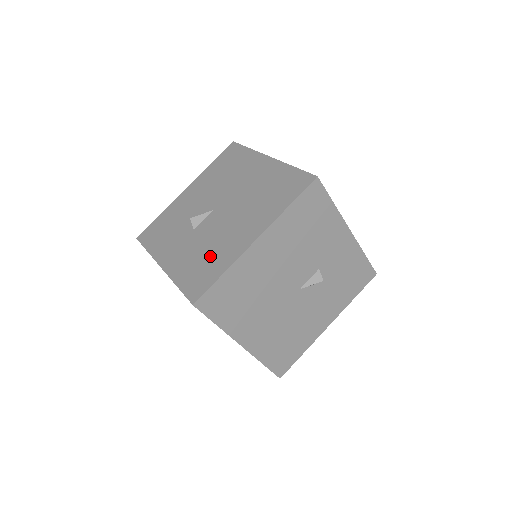
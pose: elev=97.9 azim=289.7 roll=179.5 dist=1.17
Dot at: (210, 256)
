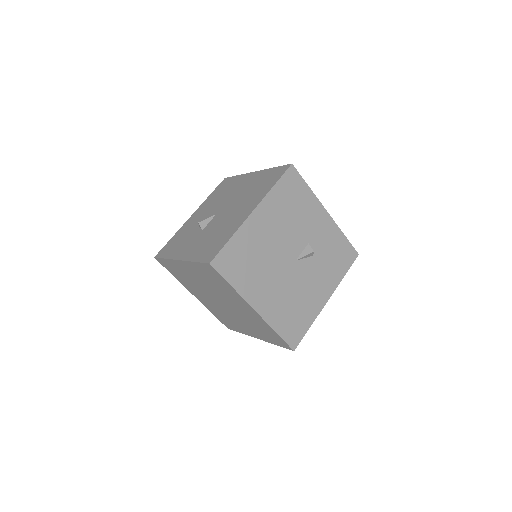
Dot at: (218, 235)
